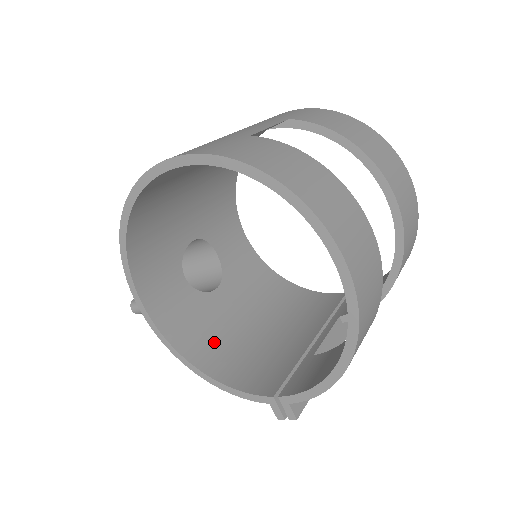
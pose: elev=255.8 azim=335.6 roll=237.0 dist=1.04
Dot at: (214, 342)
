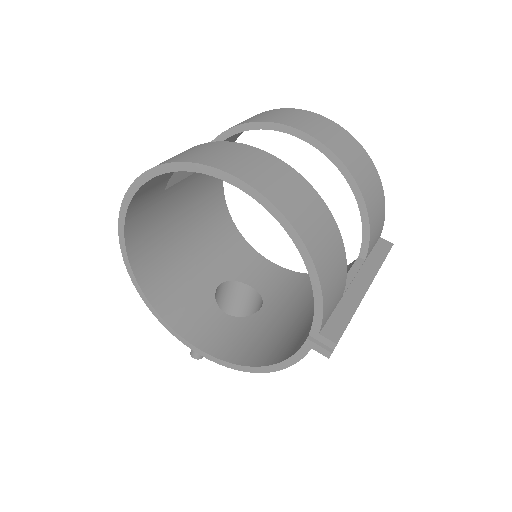
Dot at: (267, 344)
